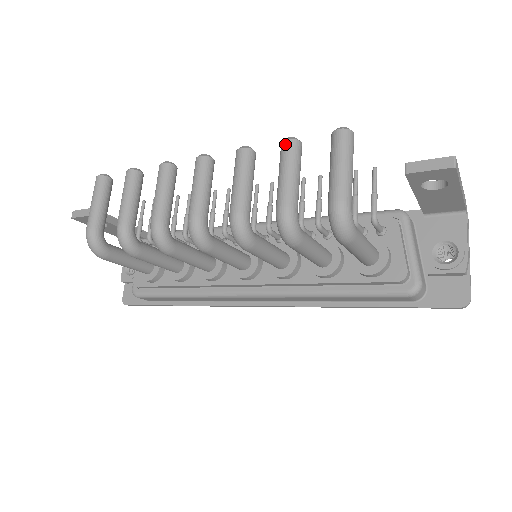
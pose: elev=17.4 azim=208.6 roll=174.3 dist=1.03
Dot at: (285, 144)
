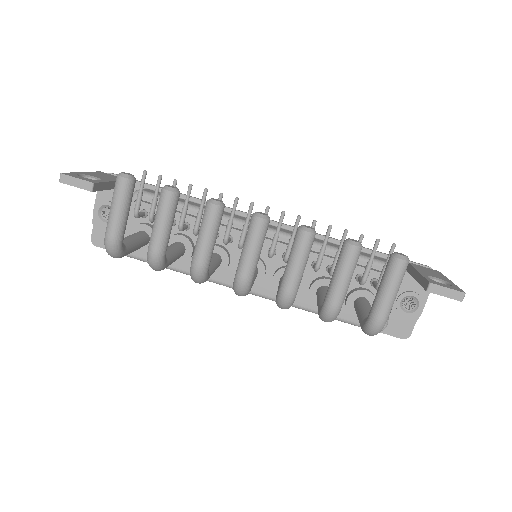
Dot at: (351, 250)
